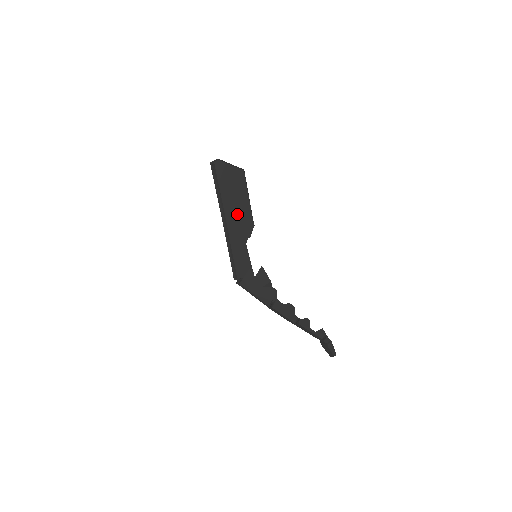
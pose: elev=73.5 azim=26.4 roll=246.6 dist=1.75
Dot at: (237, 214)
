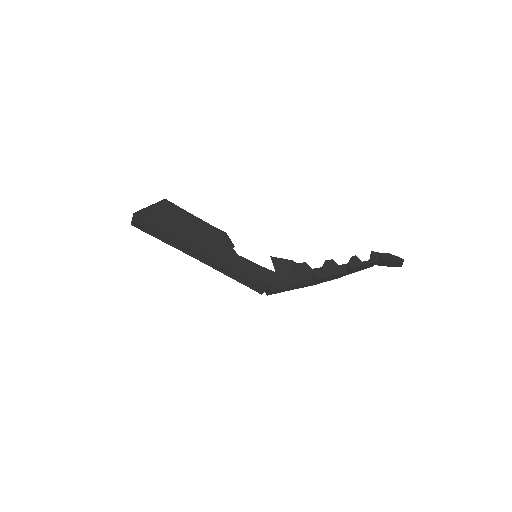
Dot at: (202, 239)
